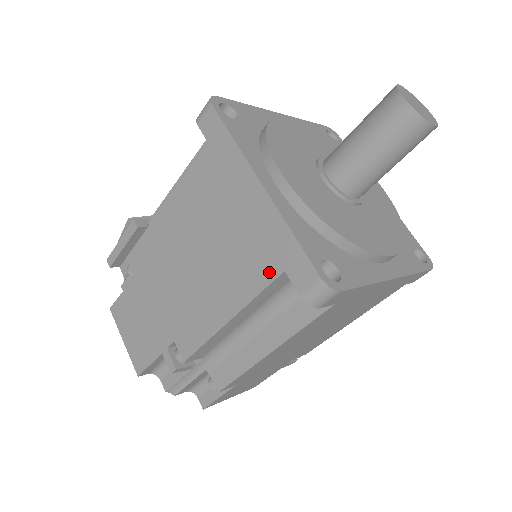
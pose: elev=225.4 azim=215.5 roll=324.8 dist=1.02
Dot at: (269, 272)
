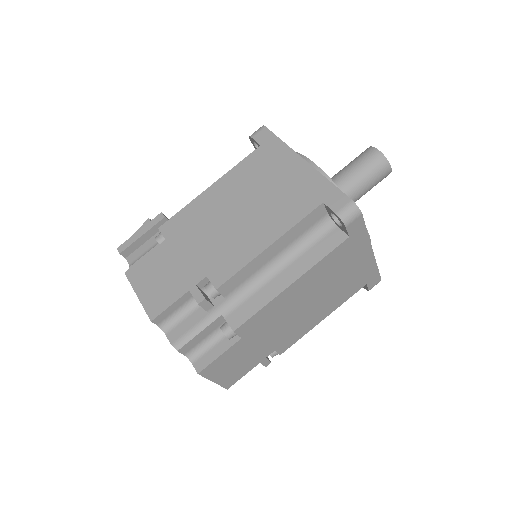
Dot at: (310, 206)
